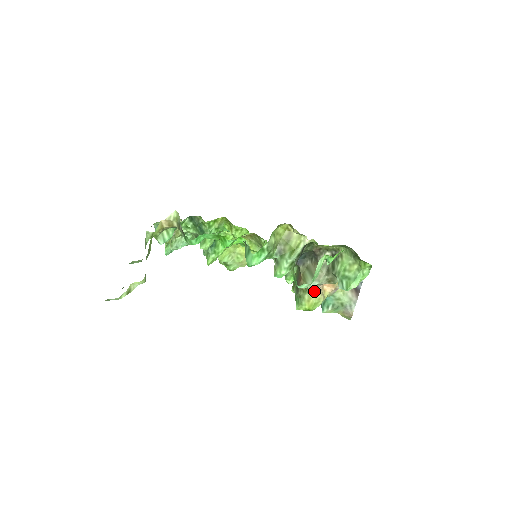
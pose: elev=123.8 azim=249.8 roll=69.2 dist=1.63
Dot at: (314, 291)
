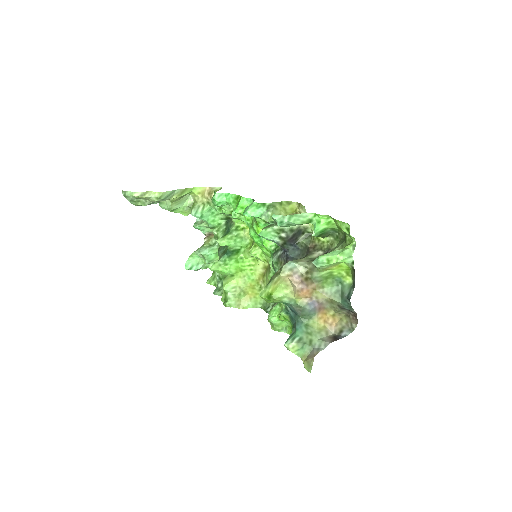
Dot at: (287, 275)
